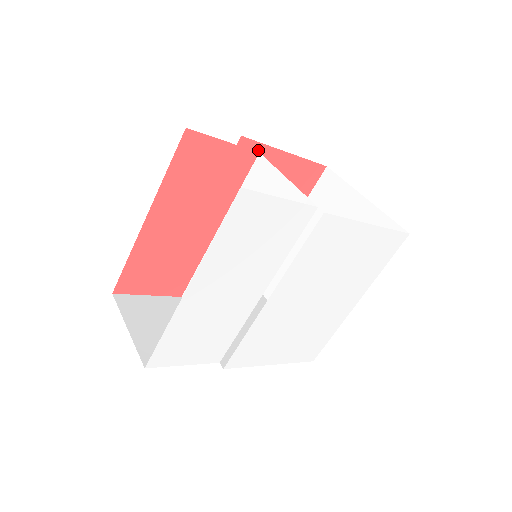
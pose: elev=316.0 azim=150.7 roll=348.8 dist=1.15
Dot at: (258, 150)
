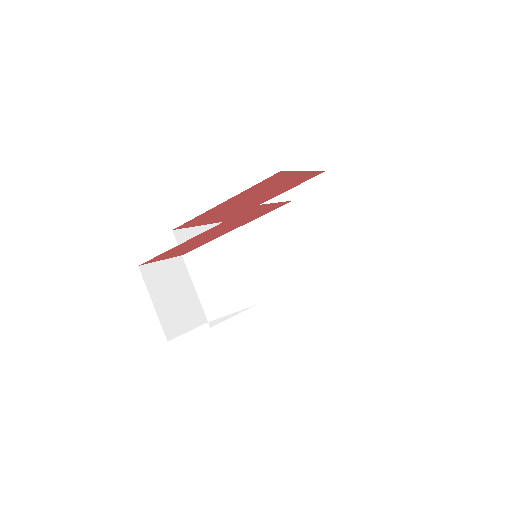
Dot at: (286, 173)
